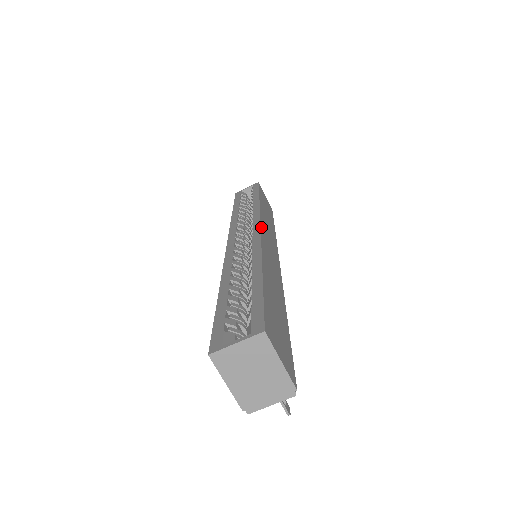
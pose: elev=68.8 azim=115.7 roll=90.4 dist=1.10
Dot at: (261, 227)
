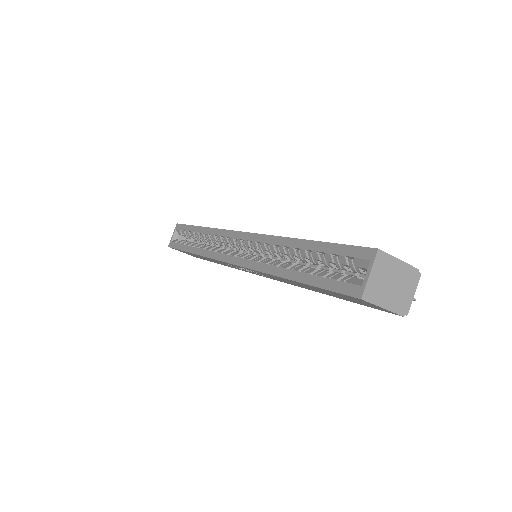
Dot at: (243, 232)
